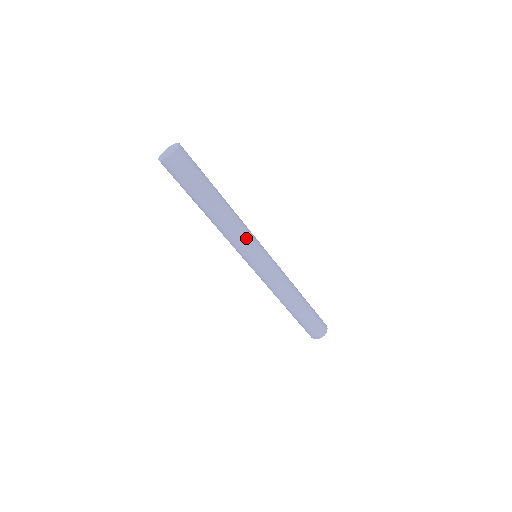
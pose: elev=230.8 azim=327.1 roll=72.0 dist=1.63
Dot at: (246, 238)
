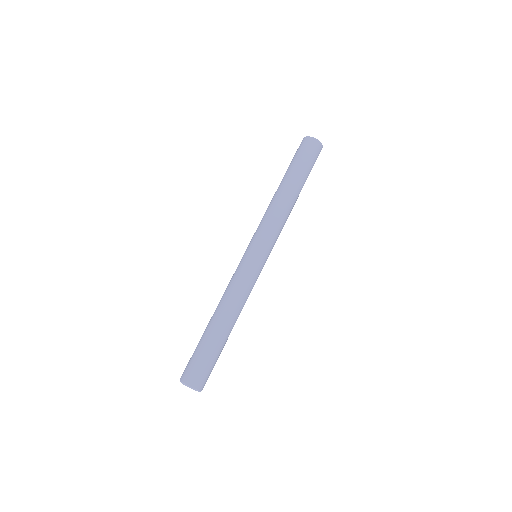
Dot at: (278, 233)
